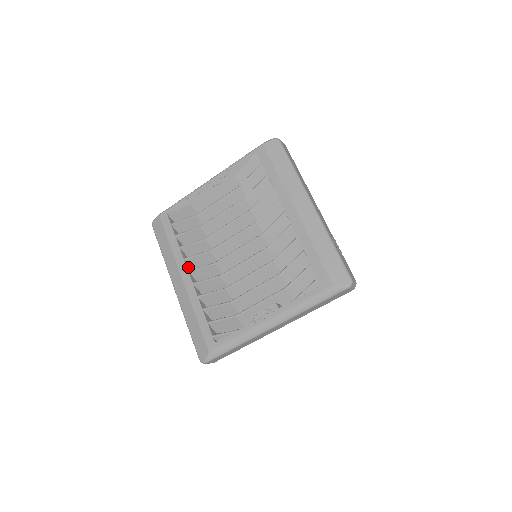
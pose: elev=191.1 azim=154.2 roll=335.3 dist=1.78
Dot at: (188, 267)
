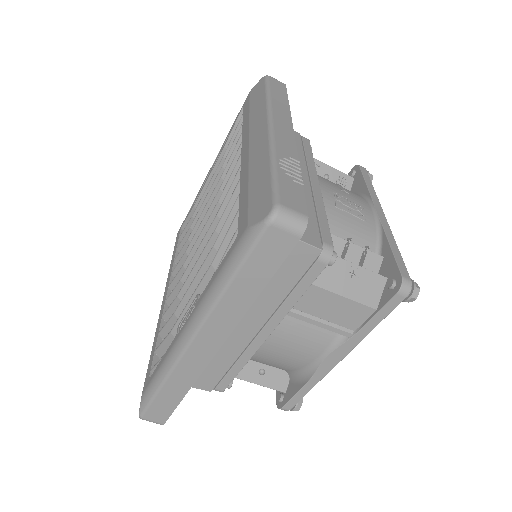
Dot at: occluded
